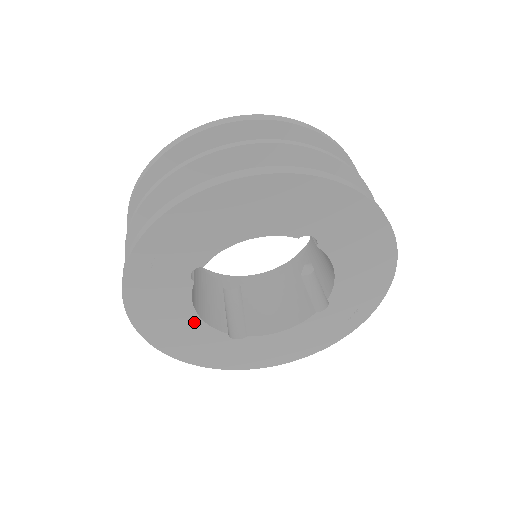
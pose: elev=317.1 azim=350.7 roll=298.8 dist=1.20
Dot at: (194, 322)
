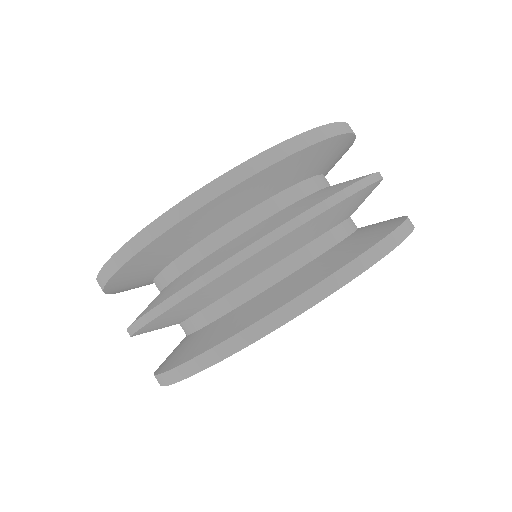
Dot at: occluded
